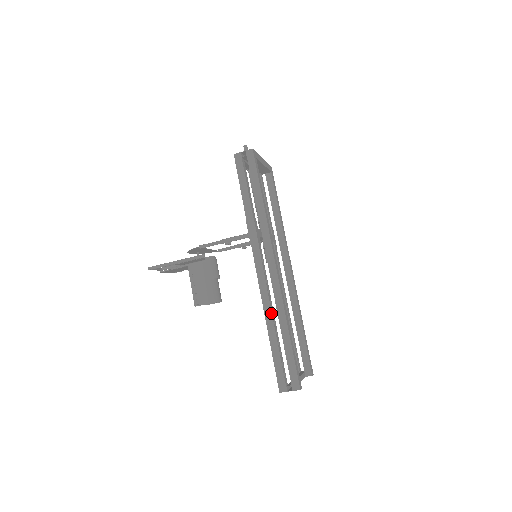
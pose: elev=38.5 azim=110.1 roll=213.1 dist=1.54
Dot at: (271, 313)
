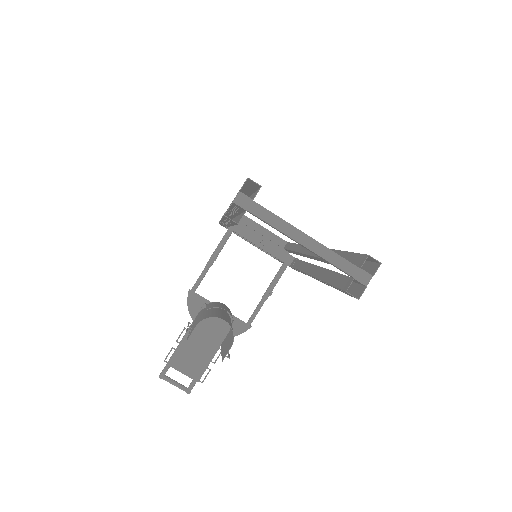
Dot at: occluded
